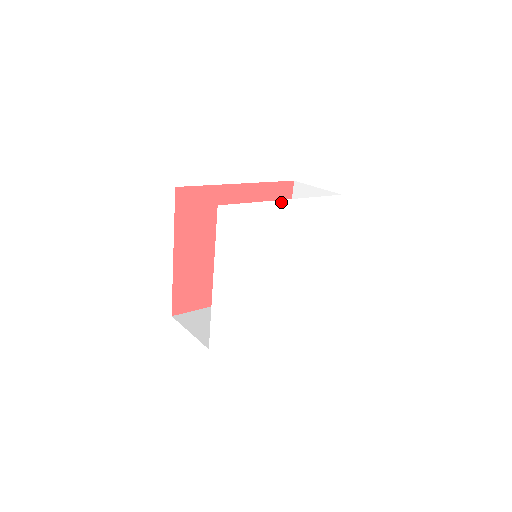
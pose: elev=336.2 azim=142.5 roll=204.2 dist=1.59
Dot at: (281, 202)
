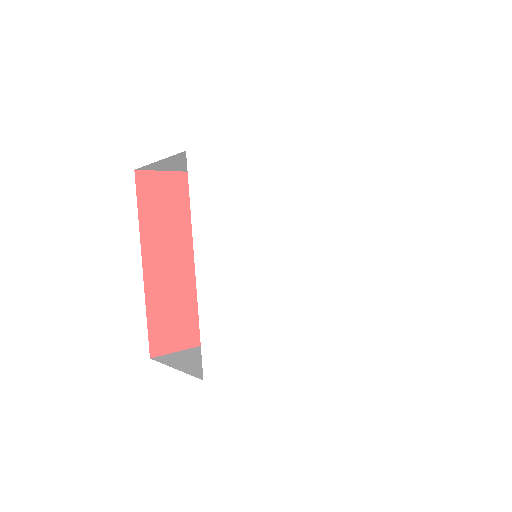
Dot at: (275, 160)
